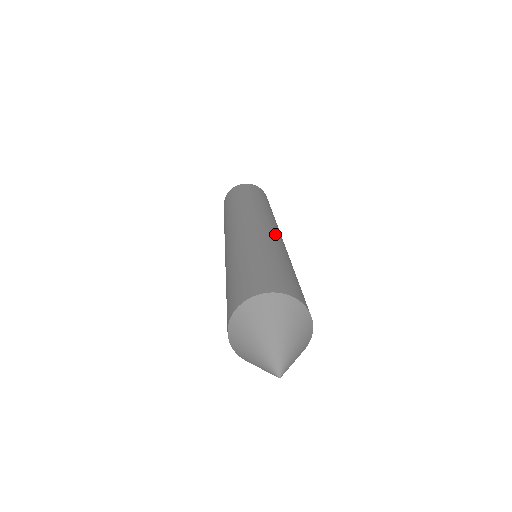
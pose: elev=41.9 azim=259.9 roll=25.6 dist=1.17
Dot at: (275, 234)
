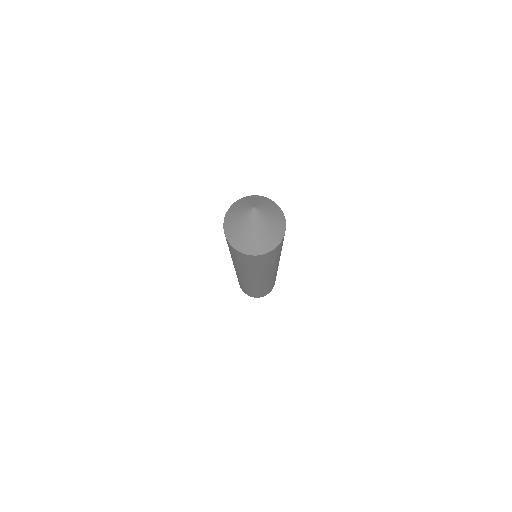
Dot at: occluded
